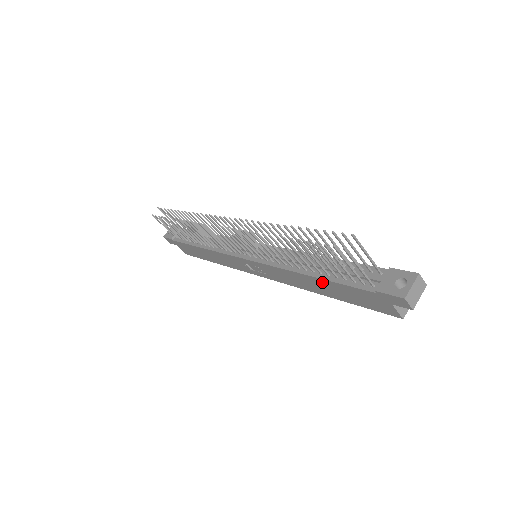
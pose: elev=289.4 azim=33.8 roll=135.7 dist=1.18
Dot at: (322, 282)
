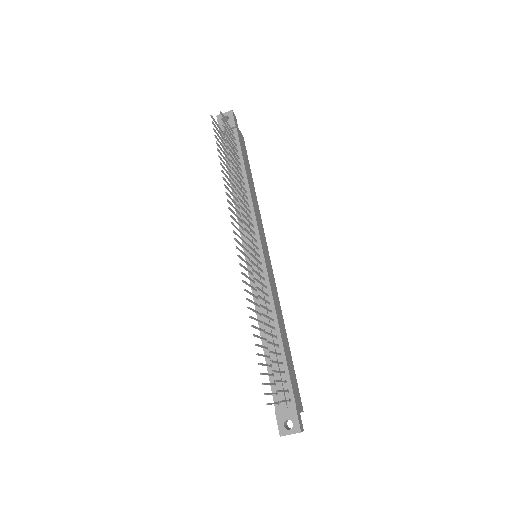
Dot at: (265, 351)
